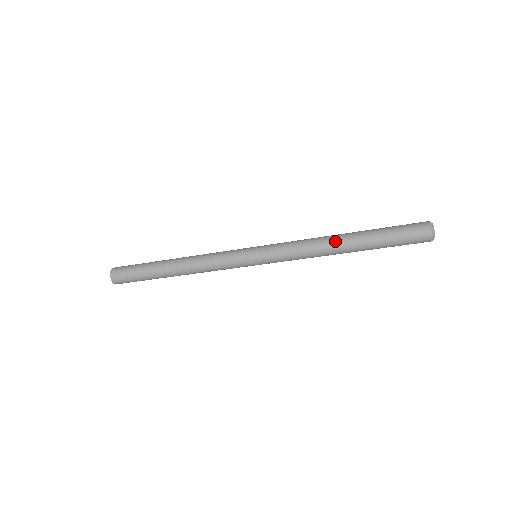
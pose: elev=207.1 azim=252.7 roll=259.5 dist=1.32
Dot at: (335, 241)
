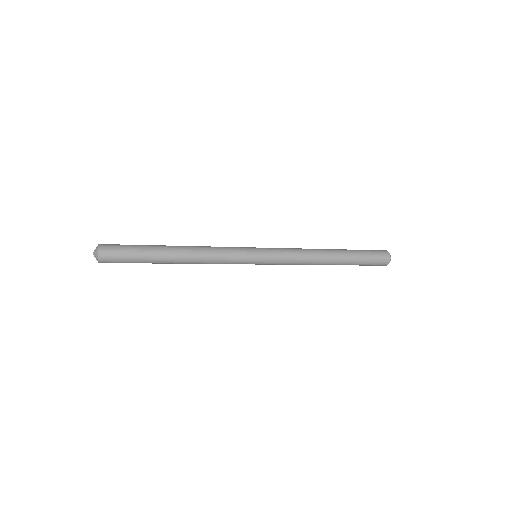
Dot at: (326, 255)
